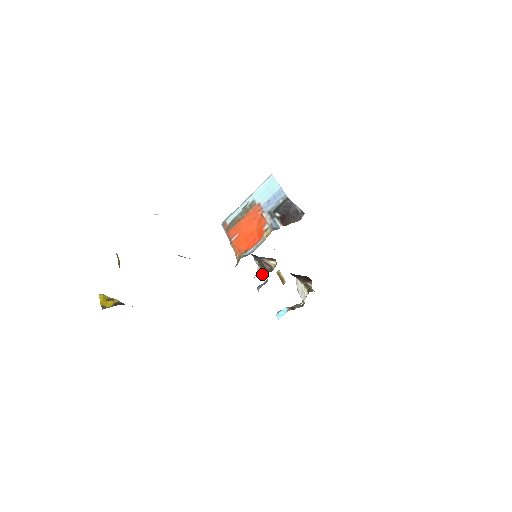
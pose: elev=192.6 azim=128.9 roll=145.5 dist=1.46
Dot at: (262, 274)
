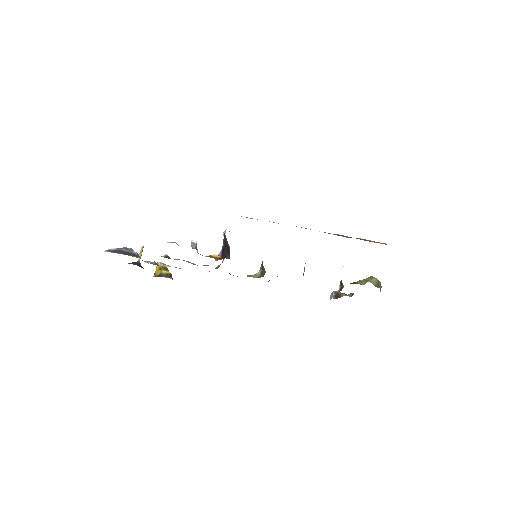
Dot at: (256, 276)
